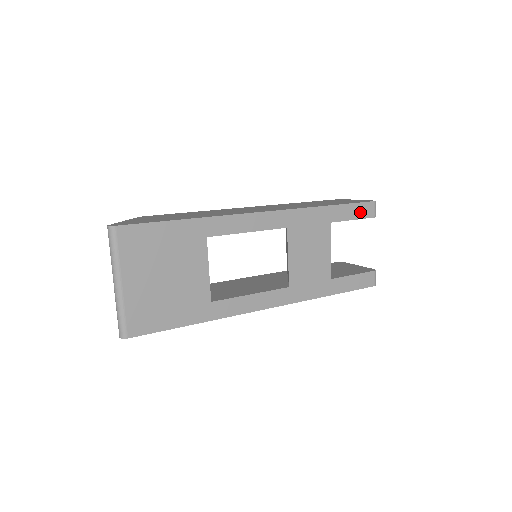
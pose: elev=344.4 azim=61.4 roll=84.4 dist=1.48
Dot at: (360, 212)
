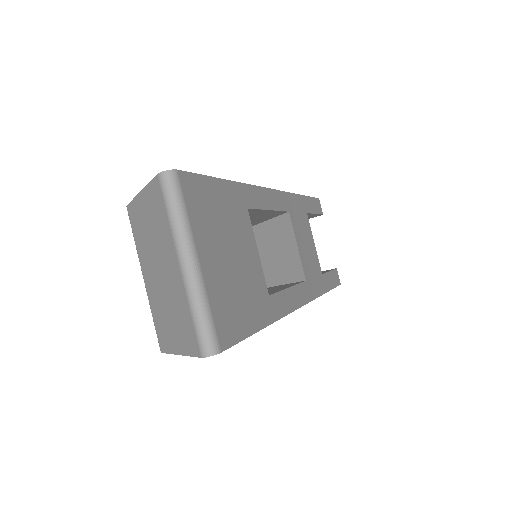
Dot at: (316, 207)
